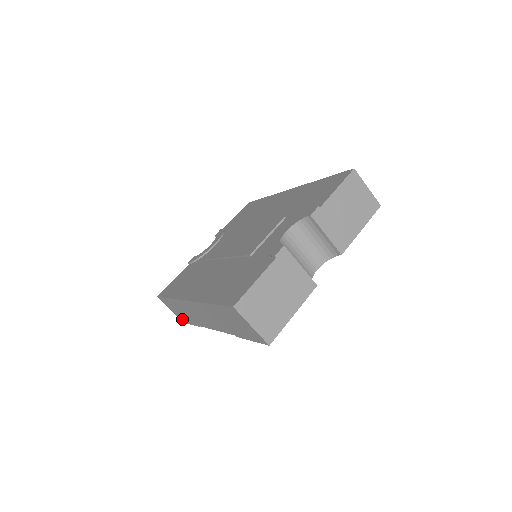
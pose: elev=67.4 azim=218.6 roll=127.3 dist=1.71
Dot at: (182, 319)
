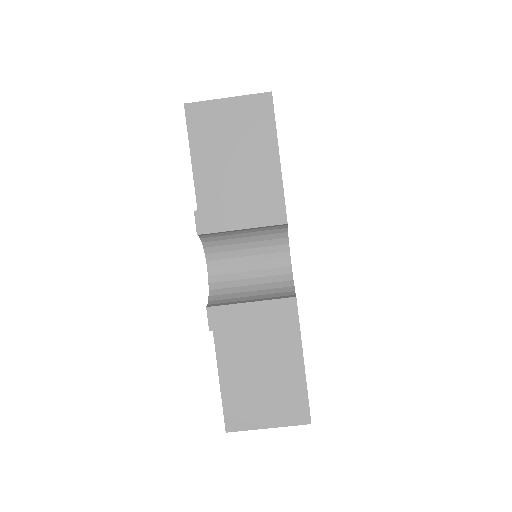
Dot at: occluded
